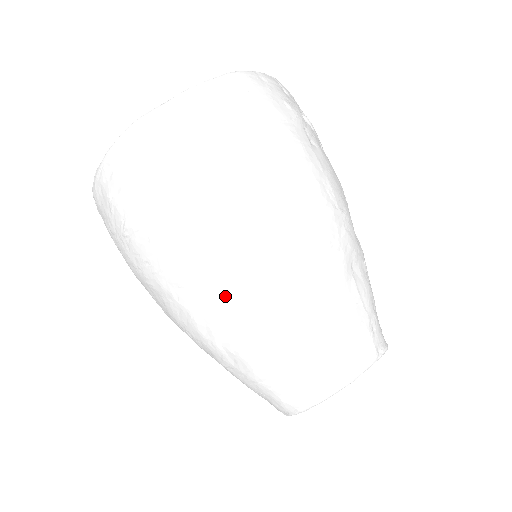
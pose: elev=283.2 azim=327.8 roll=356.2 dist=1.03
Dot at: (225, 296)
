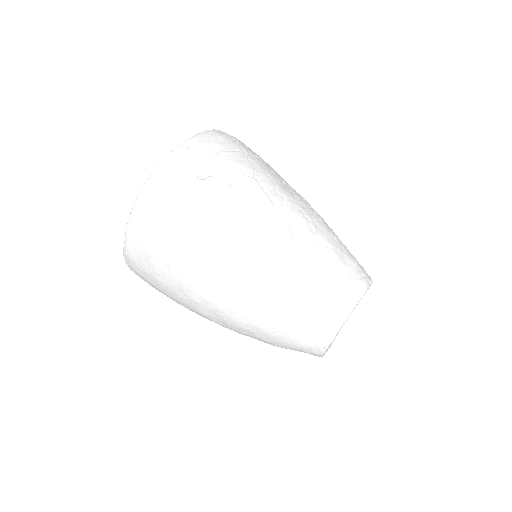
Dot at: (228, 326)
